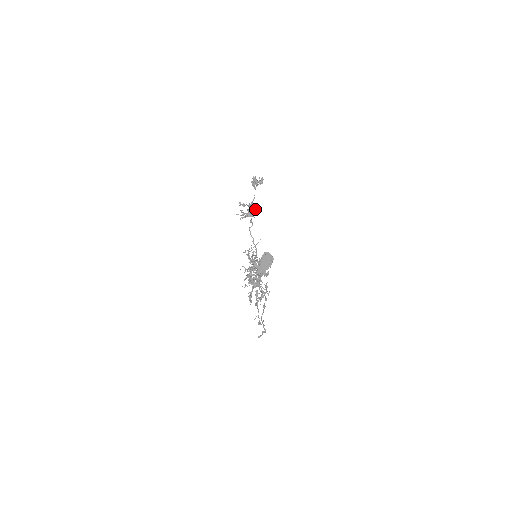
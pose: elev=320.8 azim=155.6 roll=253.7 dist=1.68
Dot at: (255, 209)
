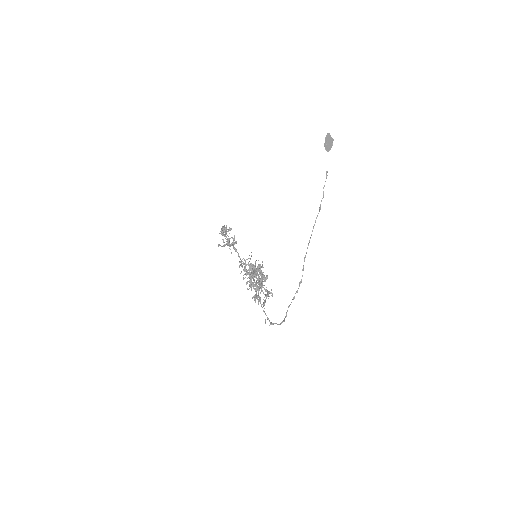
Dot at: occluded
